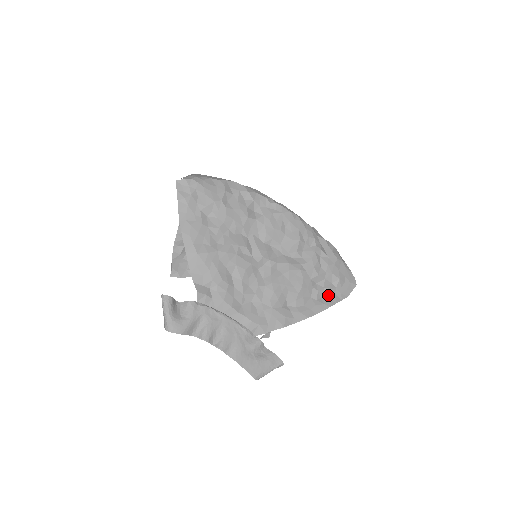
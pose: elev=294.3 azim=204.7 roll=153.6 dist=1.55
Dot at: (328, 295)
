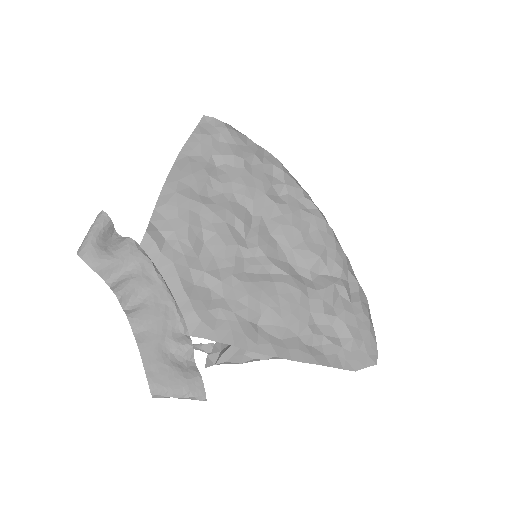
Dot at: (325, 349)
